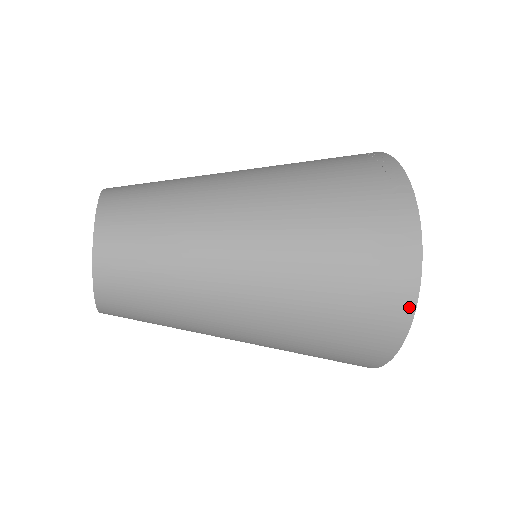
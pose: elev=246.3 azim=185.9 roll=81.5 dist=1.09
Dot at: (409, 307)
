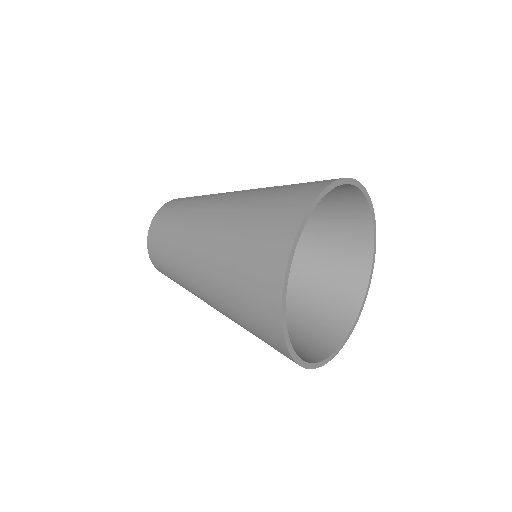
Dot at: (294, 230)
